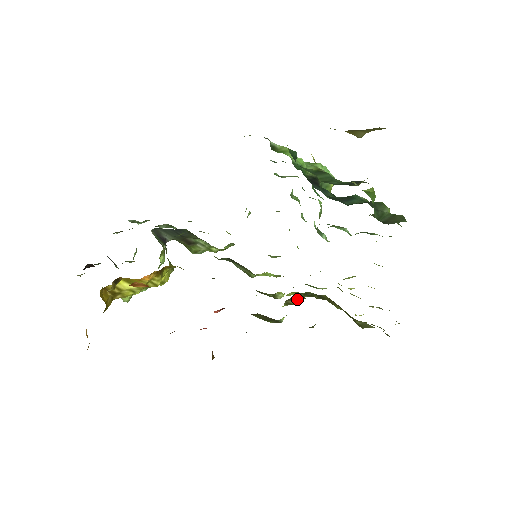
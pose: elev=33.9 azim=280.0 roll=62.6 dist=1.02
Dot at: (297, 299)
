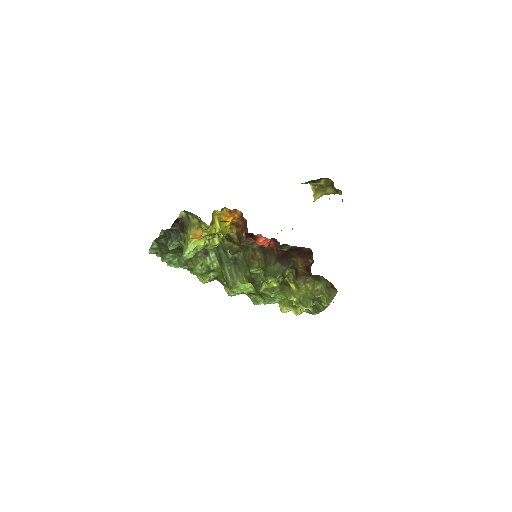
Dot at: (286, 273)
